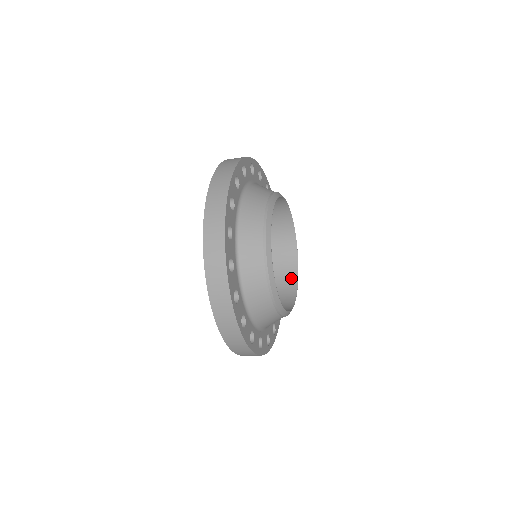
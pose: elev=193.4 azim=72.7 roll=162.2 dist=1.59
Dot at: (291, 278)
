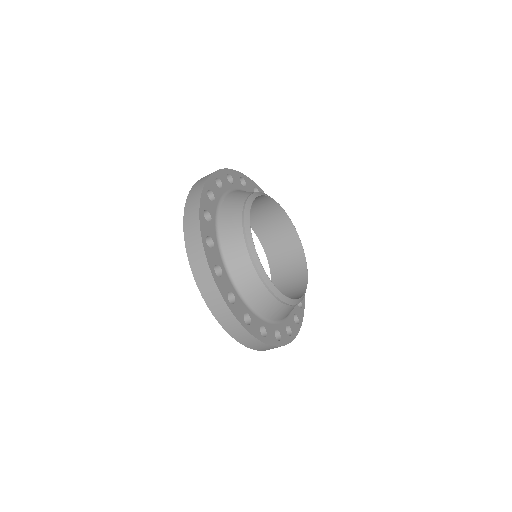
Dot at: occluded
